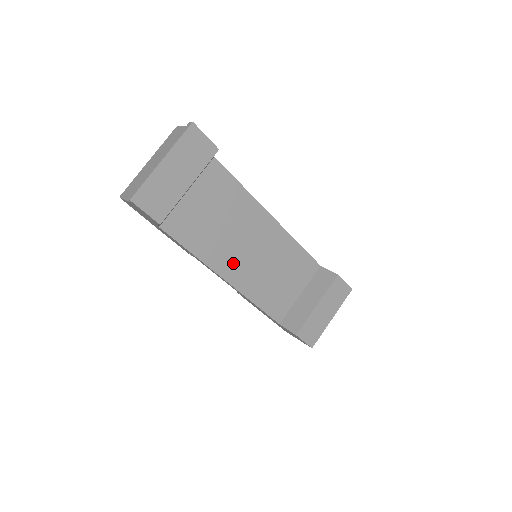
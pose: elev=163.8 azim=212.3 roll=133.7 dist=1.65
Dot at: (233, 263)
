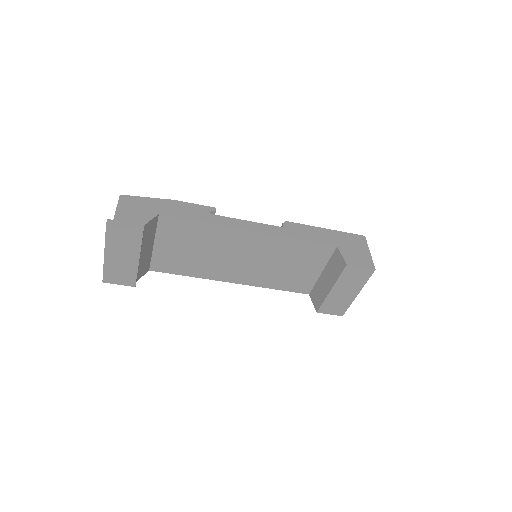
Dot at: (231, 271)
